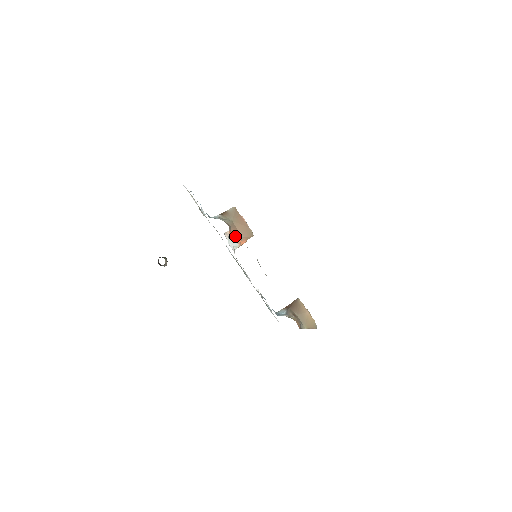
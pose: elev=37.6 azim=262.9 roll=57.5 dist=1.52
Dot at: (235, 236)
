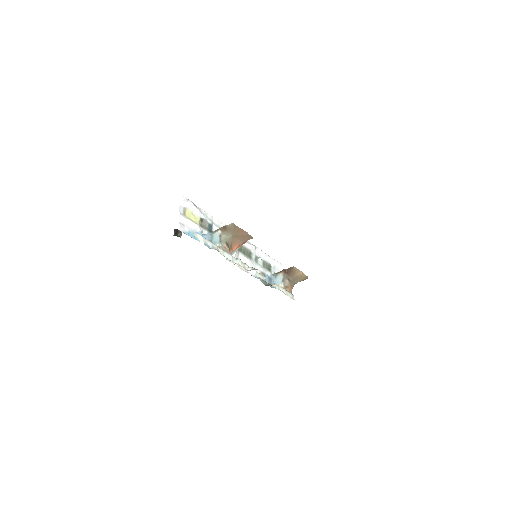
Dot at: (236, 247)
